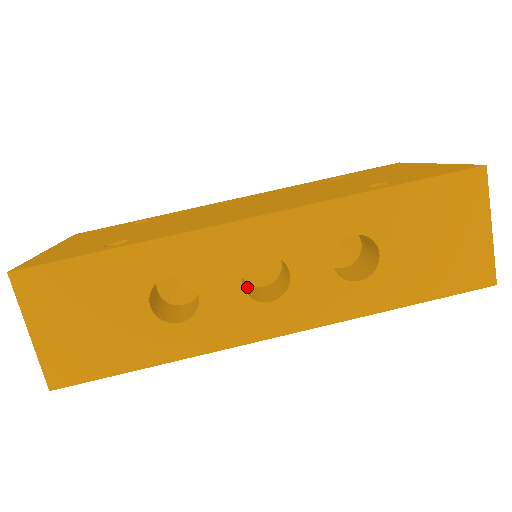
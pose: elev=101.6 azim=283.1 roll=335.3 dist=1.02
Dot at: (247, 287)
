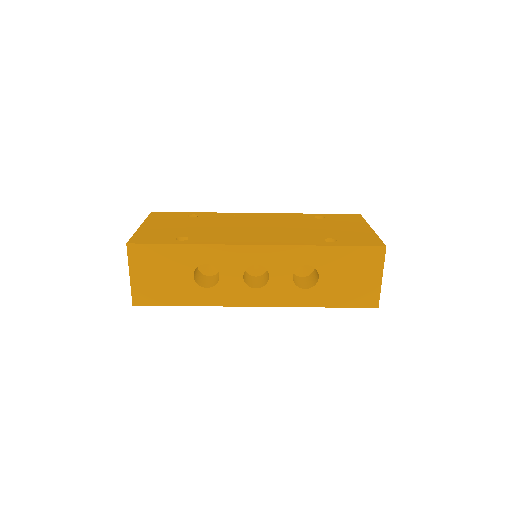
Dot at: (246, 276)
